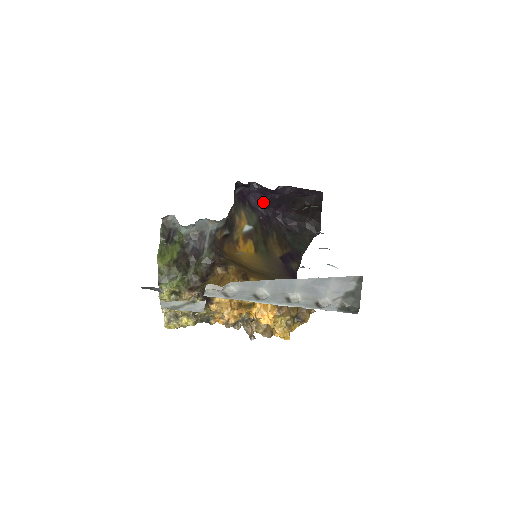
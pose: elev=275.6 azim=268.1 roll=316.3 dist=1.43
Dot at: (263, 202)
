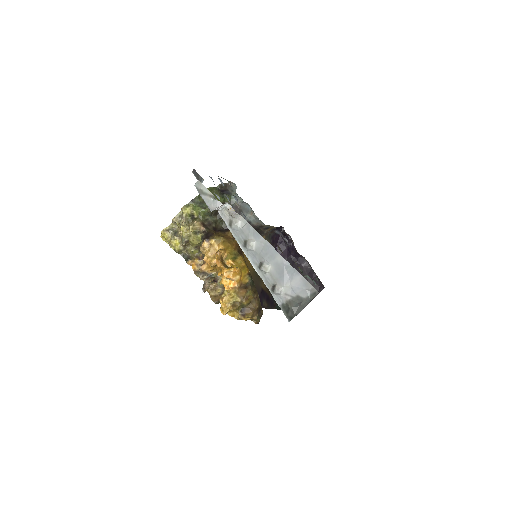
Dot at: (283, 257)
